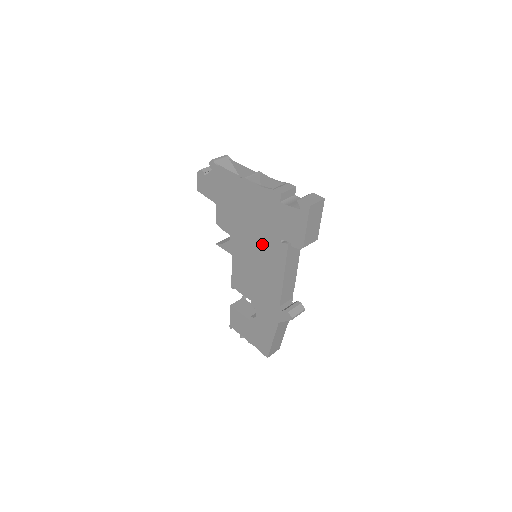
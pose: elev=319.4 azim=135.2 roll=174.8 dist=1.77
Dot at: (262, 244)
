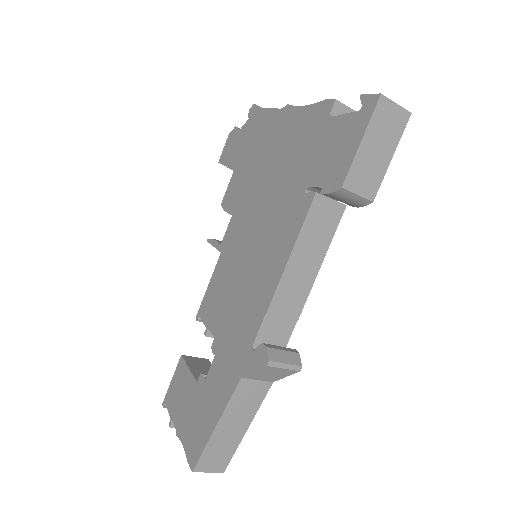
Dot at: (272, 211)
